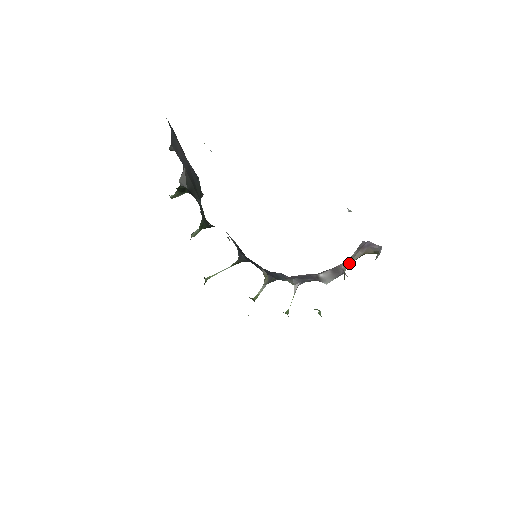
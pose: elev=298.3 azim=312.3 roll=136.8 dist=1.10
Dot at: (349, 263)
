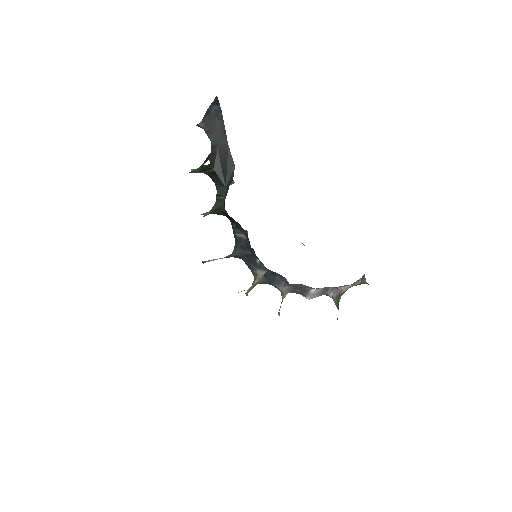
Dot at: (350, 287)
